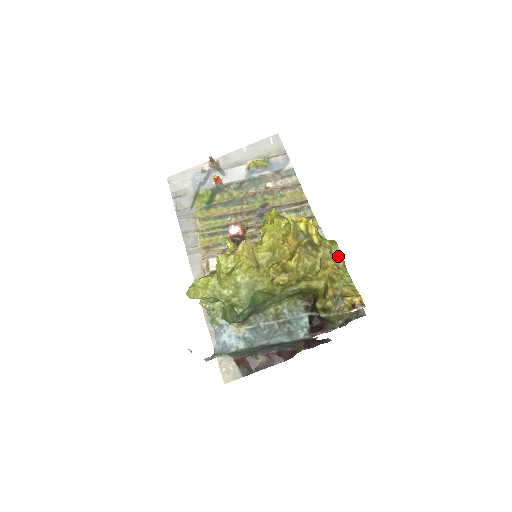
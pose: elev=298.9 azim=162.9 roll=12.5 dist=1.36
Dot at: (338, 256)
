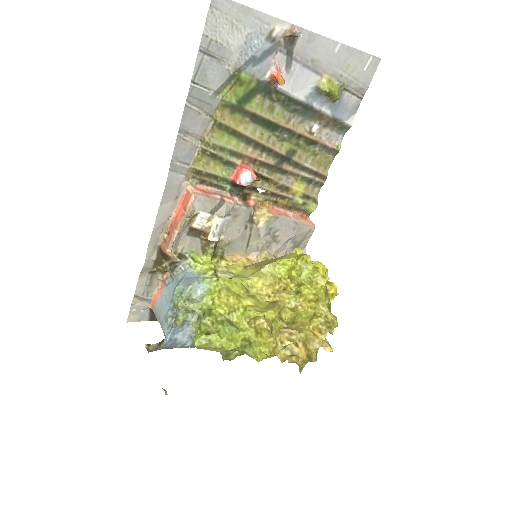
Dot at: occluded
